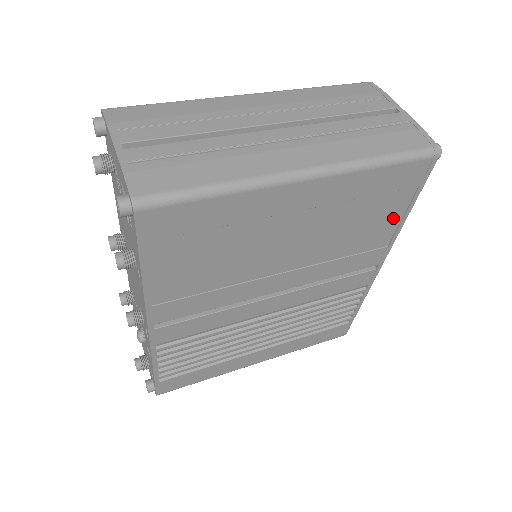
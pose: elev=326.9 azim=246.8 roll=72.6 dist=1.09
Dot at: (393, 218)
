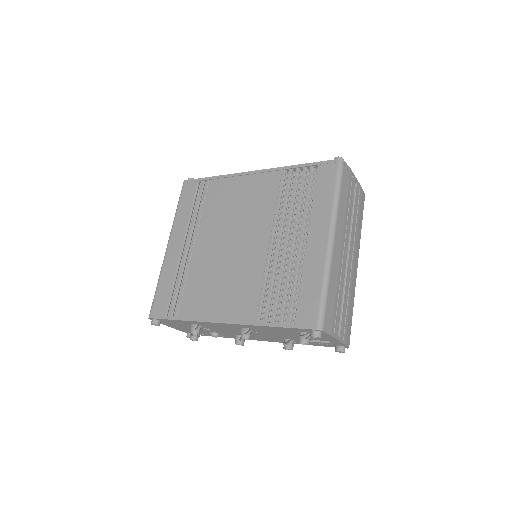
Dot at: occluded
